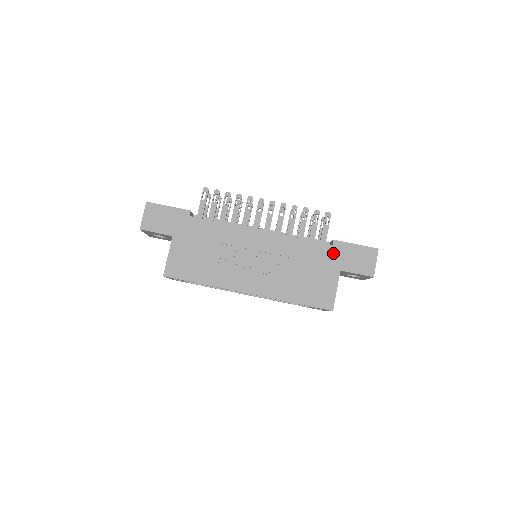
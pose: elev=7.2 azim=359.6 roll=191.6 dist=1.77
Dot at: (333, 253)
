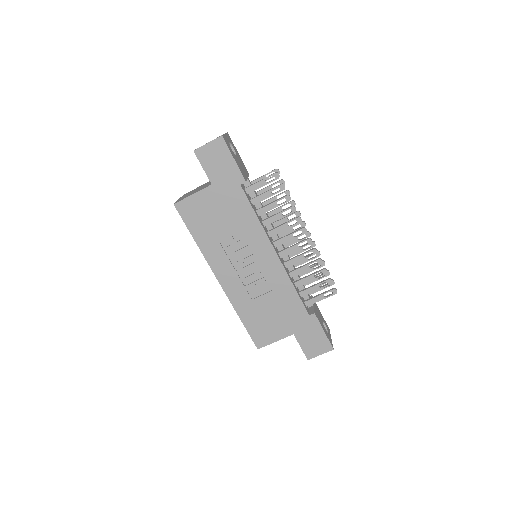
Dot at: (303, 320)
